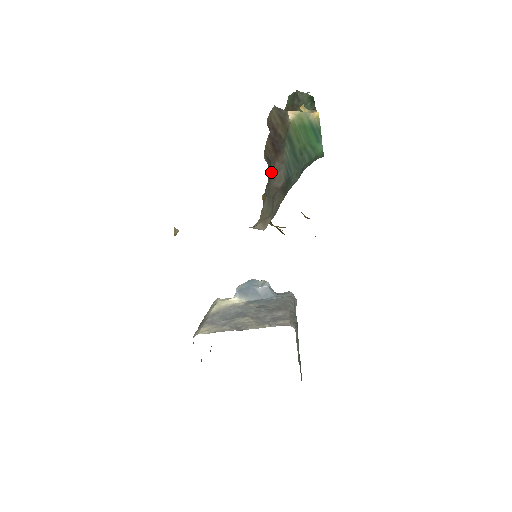
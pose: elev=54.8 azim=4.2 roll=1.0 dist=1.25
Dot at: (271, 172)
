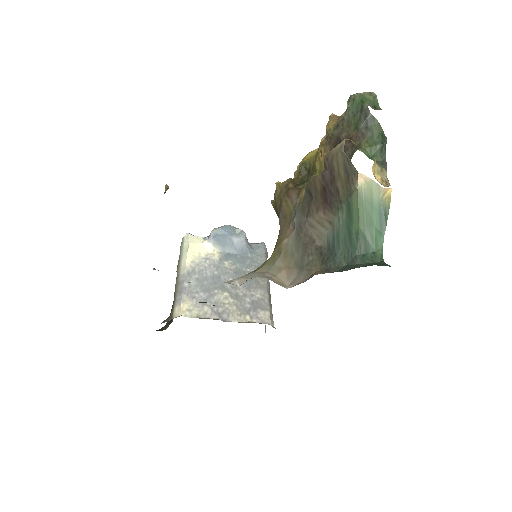
Dot at: (309, 212)
